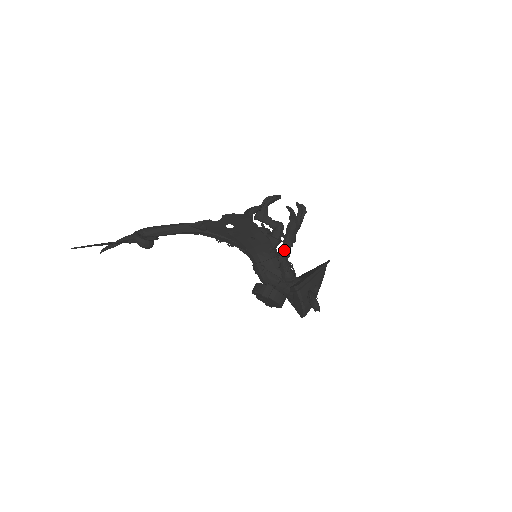
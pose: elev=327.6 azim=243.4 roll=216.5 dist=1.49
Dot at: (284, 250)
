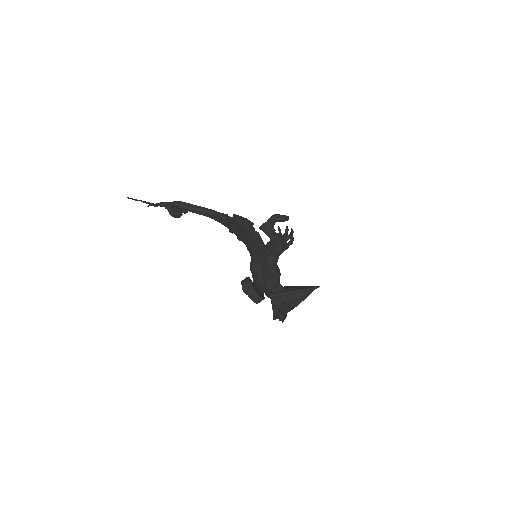
Dot at: (266, 264)
